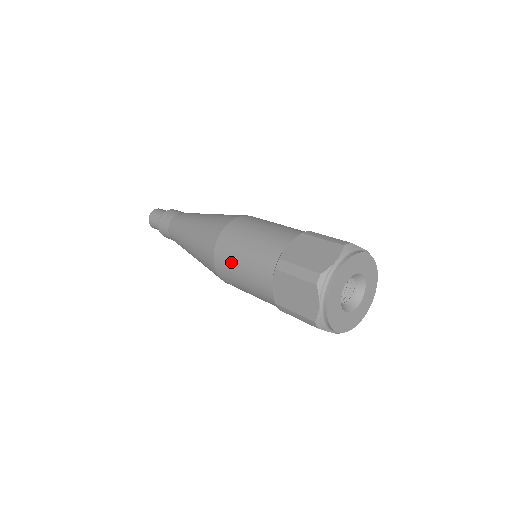
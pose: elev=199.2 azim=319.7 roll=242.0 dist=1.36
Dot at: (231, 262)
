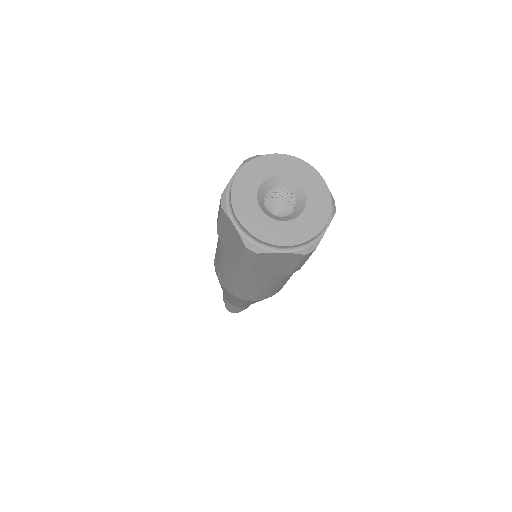
Dot at: (219, 267)
